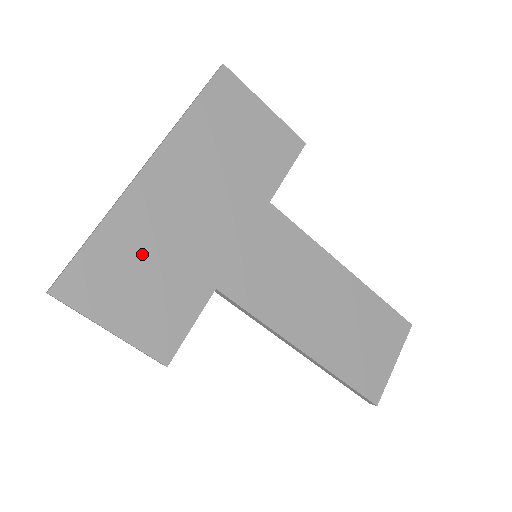
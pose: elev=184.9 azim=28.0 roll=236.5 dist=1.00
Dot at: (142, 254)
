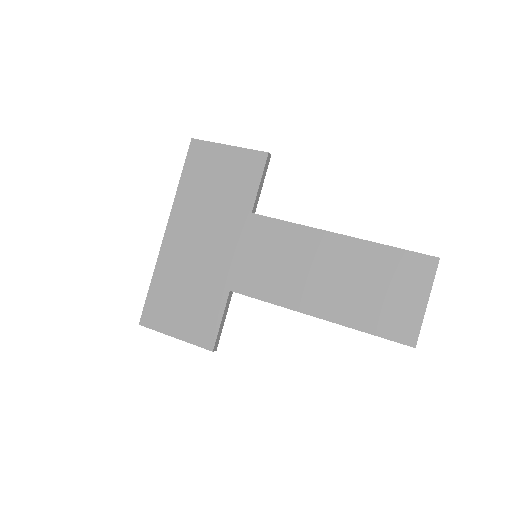
Dot at: (178, 285)
